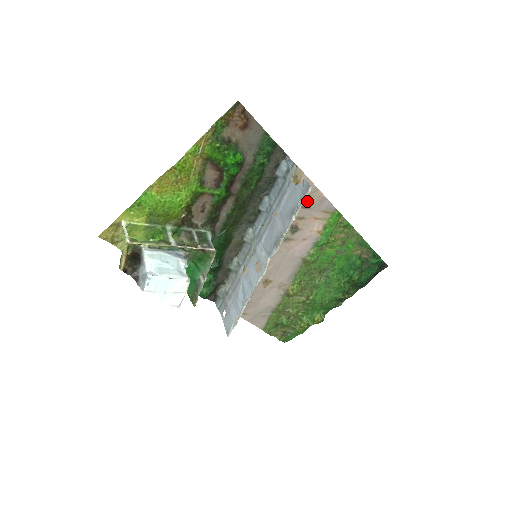
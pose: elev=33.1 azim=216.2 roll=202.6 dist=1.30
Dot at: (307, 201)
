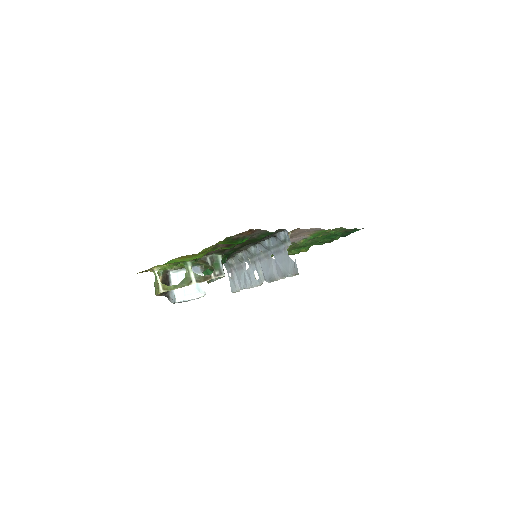
Dot at: occluded
